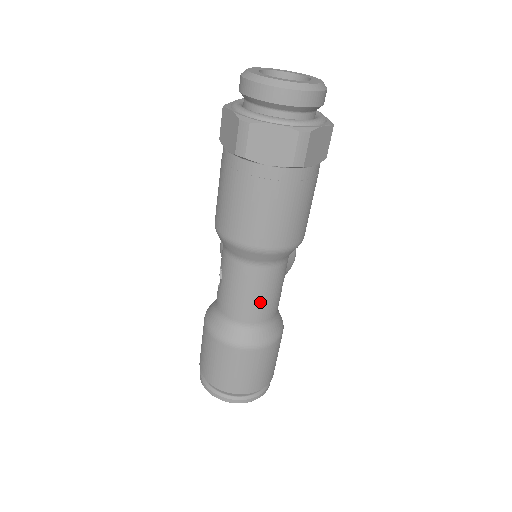
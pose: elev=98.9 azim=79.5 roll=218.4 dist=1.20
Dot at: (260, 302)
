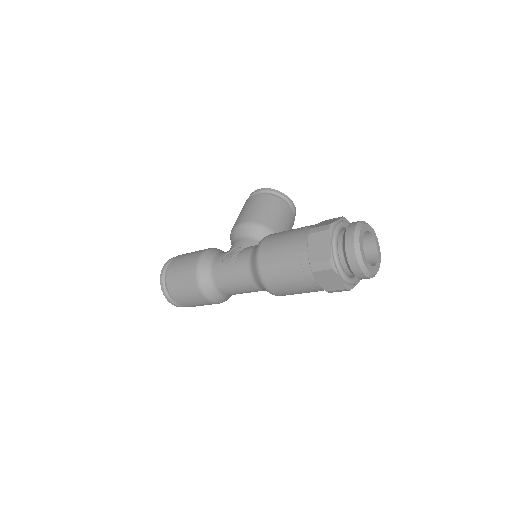
Dot at: (239, 292)
